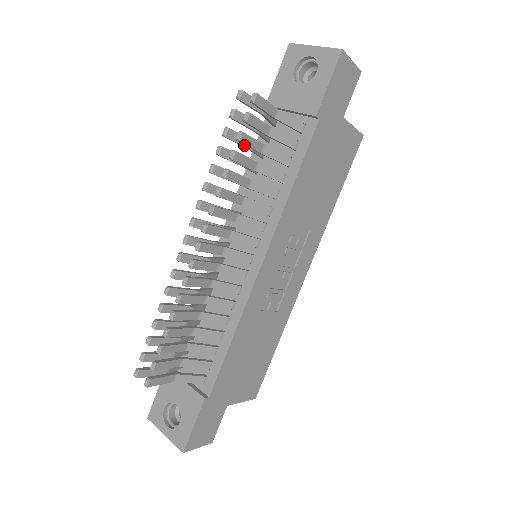
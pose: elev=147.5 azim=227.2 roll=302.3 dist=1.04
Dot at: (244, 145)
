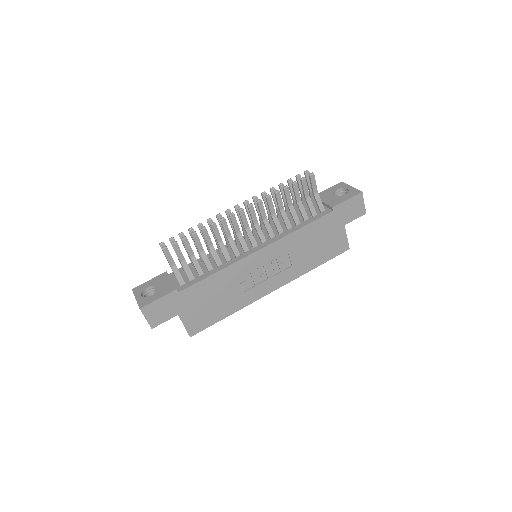
Dot at: (292, 194)
